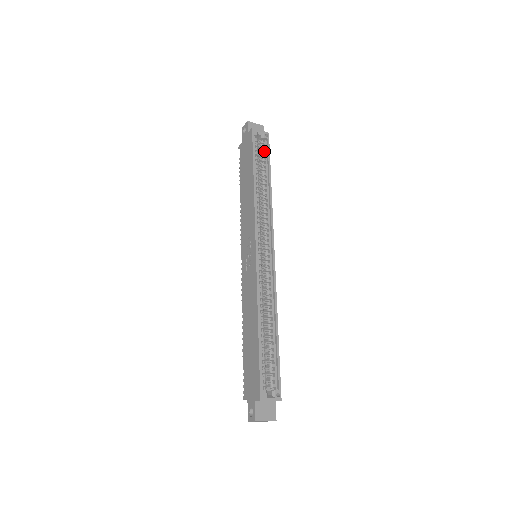
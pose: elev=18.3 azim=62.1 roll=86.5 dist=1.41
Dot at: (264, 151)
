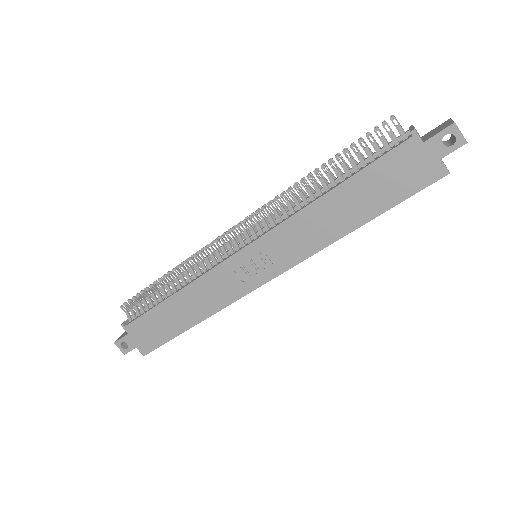
Dot at: occluded
